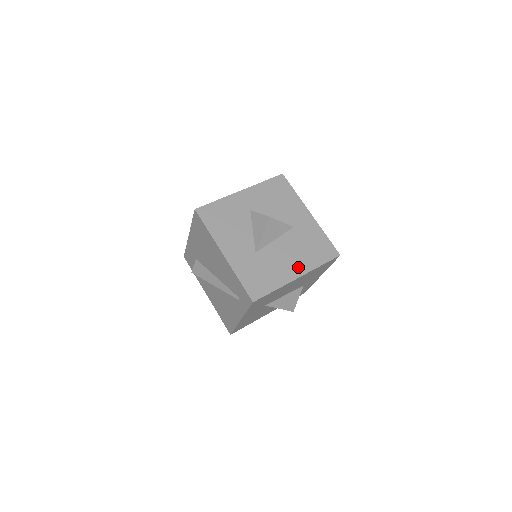
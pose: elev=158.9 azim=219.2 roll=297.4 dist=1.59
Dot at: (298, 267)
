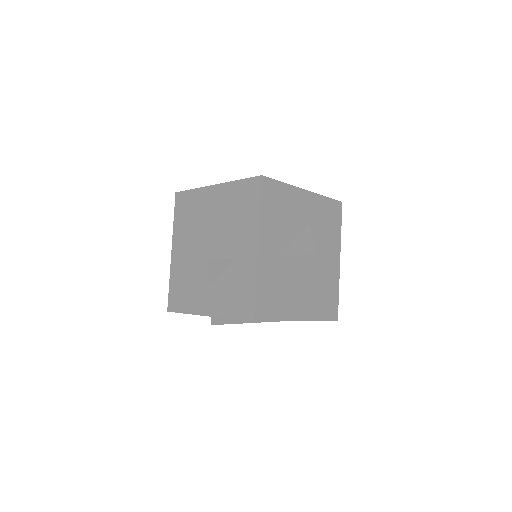
Dot at: (334, 254)
